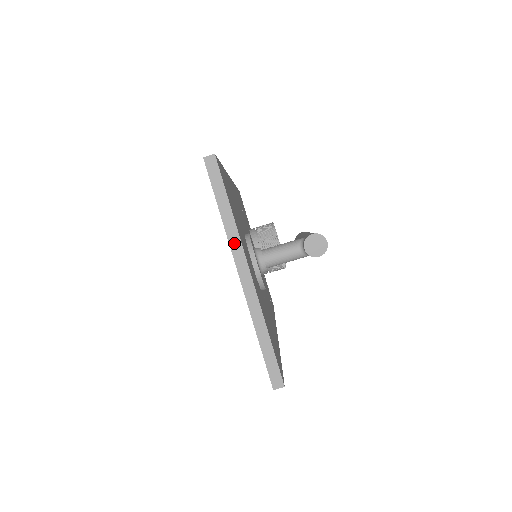
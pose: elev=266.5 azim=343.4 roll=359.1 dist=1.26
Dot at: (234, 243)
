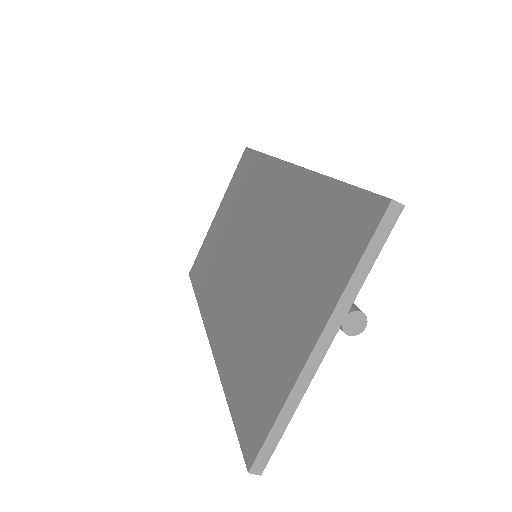
Dot at: (340, 310)
